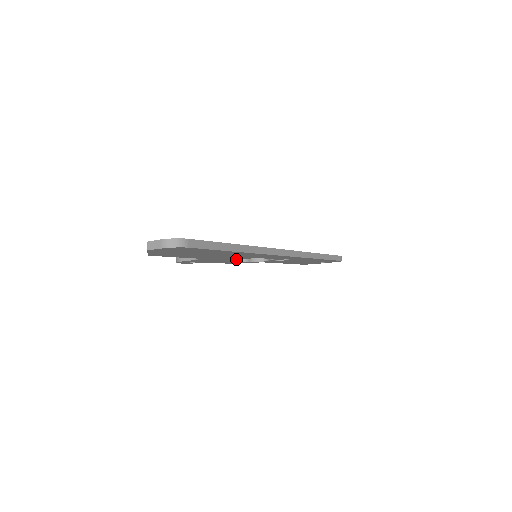
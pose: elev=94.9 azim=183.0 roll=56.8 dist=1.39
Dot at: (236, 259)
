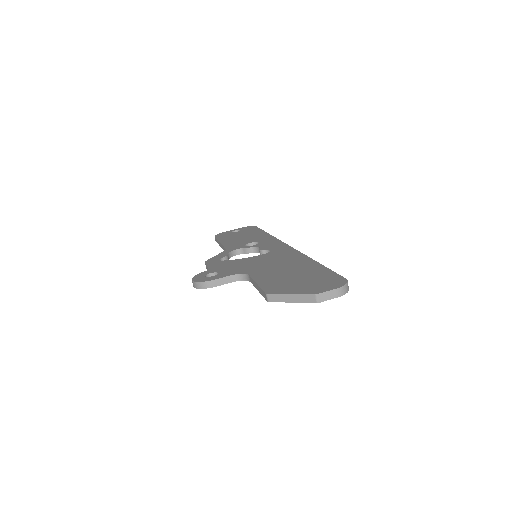
Dot at: occluded
